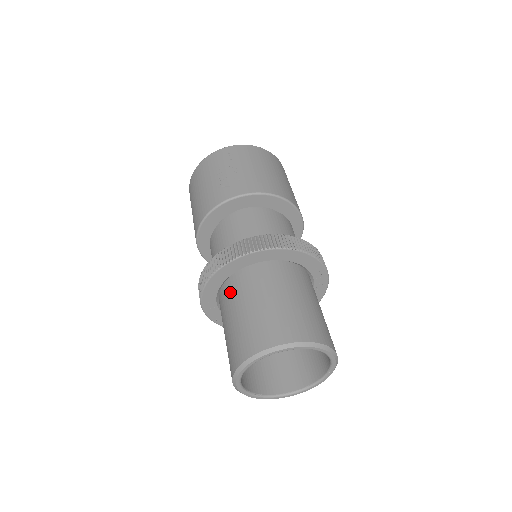
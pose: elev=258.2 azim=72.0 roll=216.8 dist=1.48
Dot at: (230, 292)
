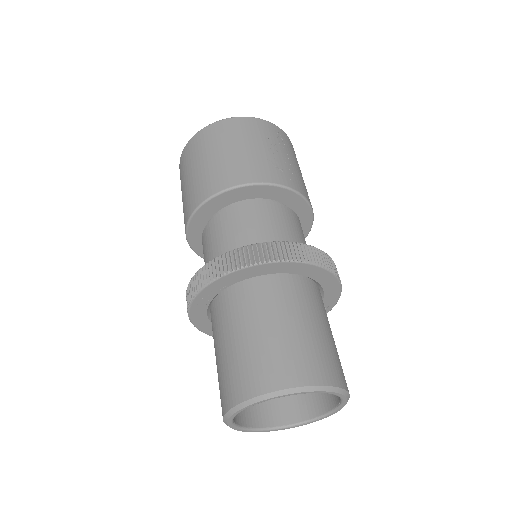
Dot at: (269, 292)
